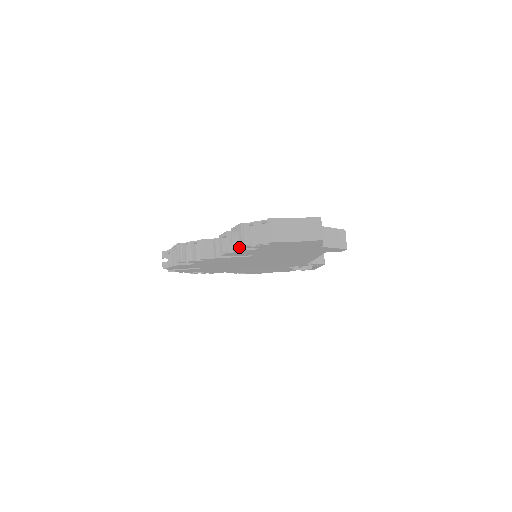
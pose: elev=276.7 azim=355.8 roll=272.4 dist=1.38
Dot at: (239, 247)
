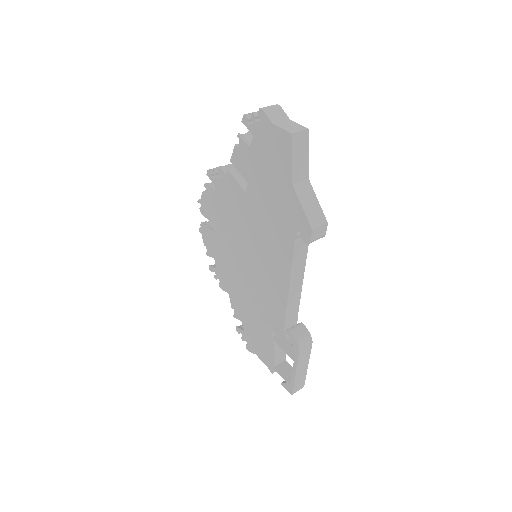
Dot at: (242, 120)
